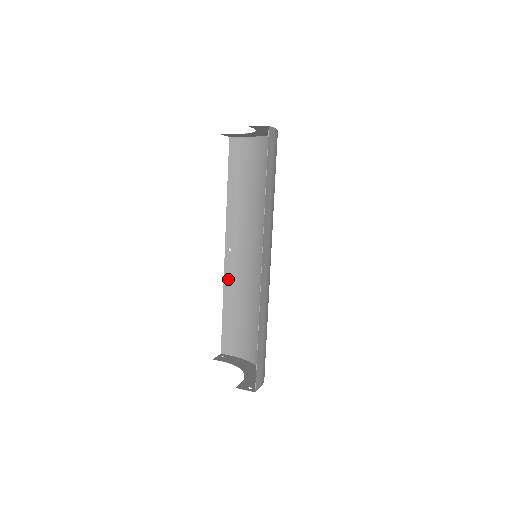
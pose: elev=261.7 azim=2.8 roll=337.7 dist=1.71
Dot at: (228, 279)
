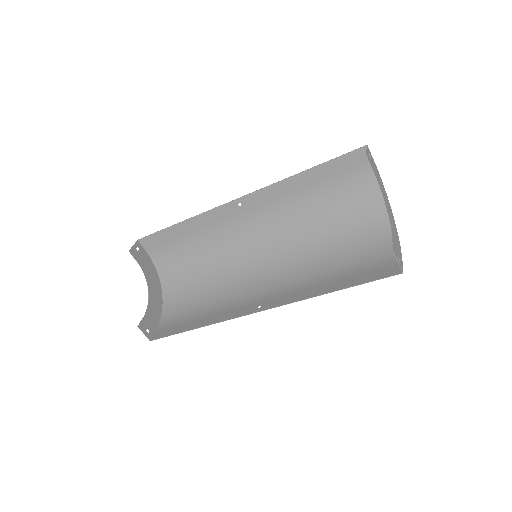
Dot at: (210, 216)
